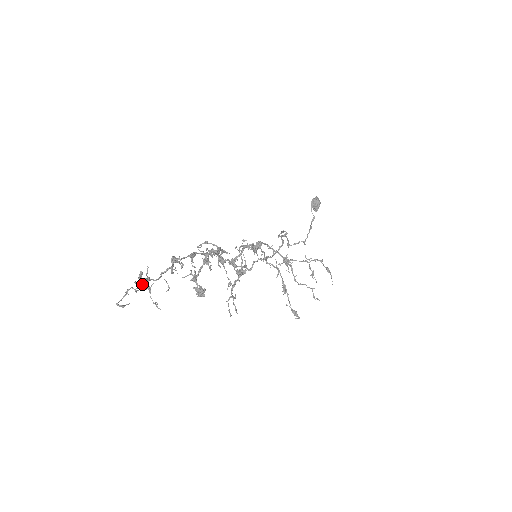
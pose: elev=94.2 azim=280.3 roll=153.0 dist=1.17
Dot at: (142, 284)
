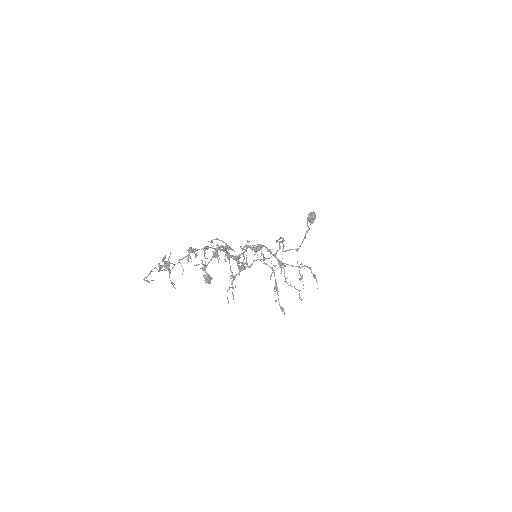
Dot at: (164, 266)
